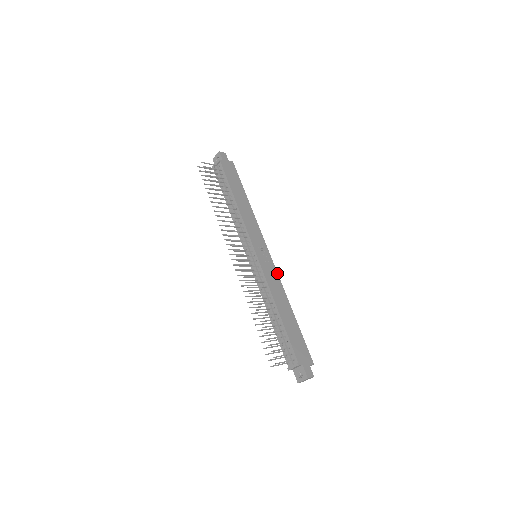
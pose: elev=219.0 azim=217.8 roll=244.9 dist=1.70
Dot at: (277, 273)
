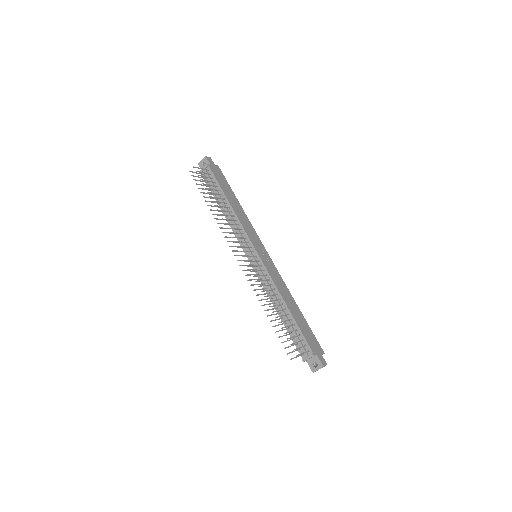
Dot at: occluded
